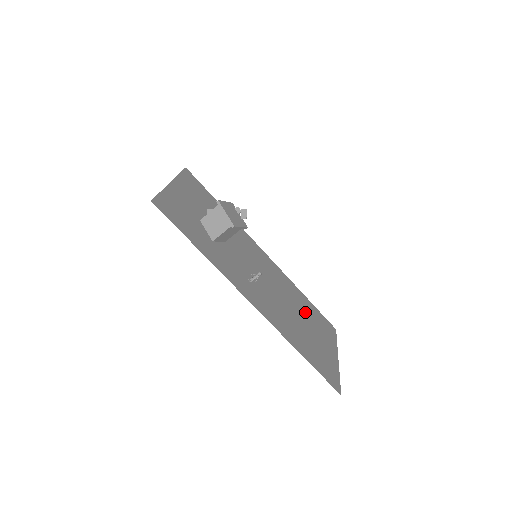
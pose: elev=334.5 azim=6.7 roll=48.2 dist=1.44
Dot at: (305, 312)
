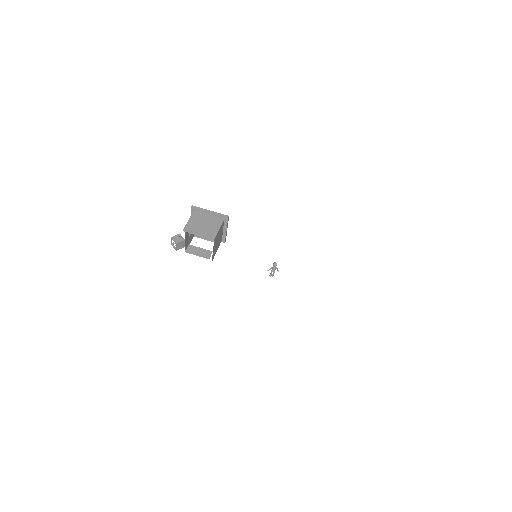
Dot at: occluded
